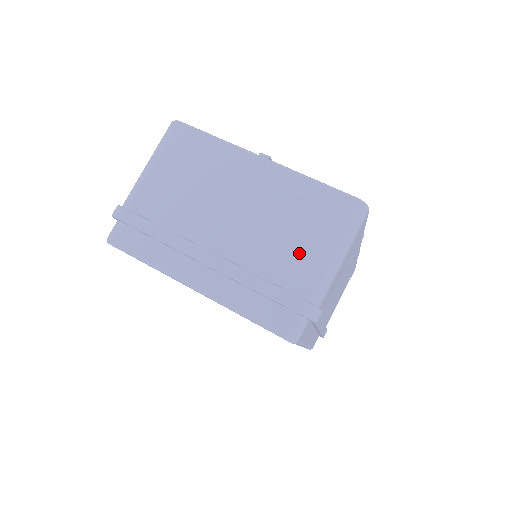
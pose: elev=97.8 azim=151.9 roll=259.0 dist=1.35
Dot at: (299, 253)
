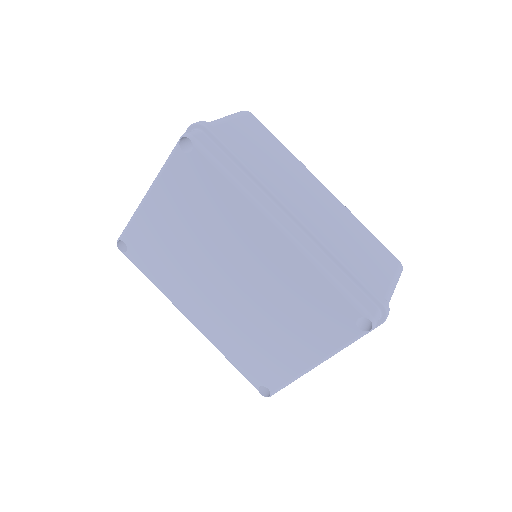
Dot at: occluded
